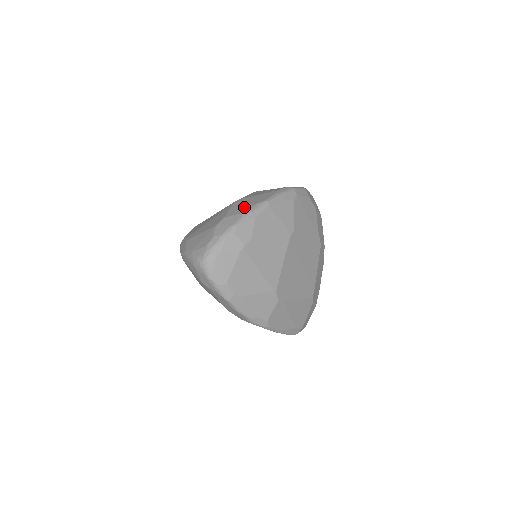
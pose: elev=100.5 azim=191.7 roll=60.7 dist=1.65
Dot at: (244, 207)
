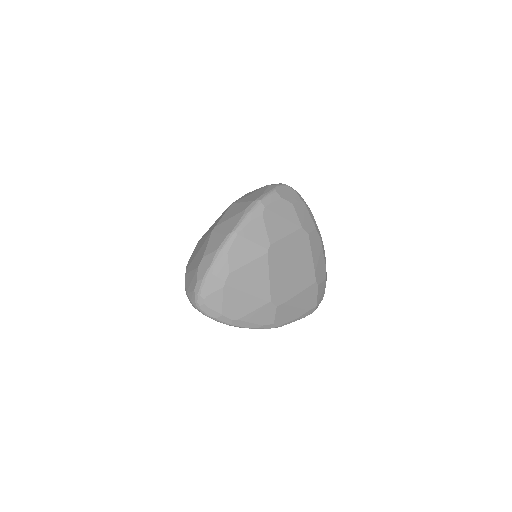
Dot at: (217, 242)
